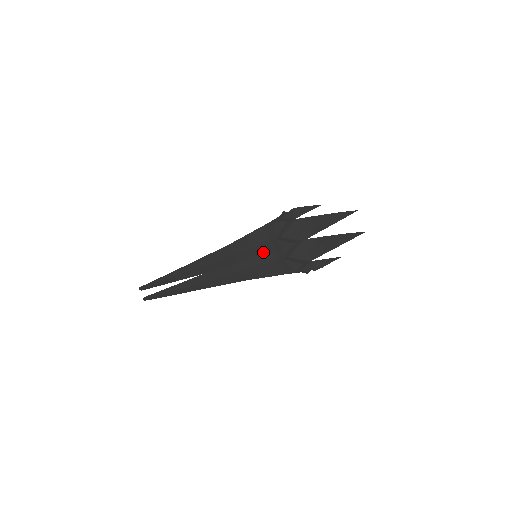
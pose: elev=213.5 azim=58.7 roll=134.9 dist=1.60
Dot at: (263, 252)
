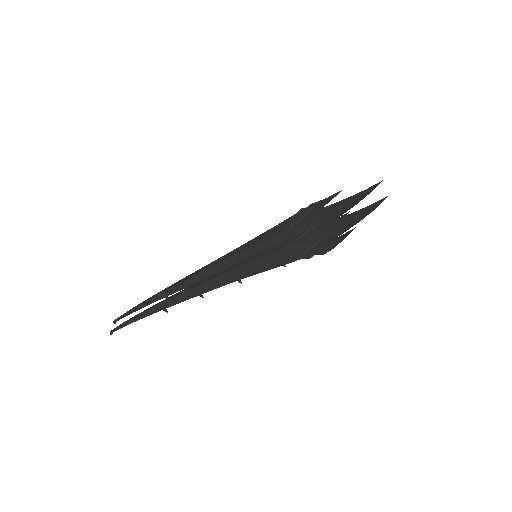
Dot at: (265, 248)
